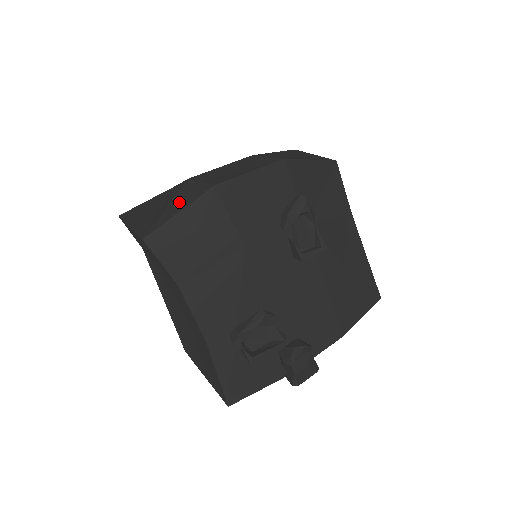
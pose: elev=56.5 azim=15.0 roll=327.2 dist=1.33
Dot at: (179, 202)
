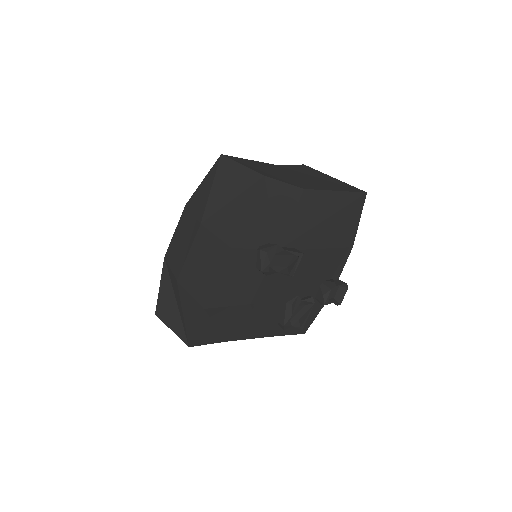
Dot at: (189, 315)
